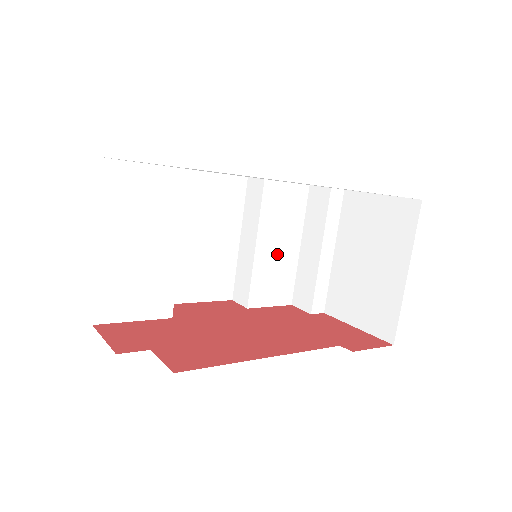
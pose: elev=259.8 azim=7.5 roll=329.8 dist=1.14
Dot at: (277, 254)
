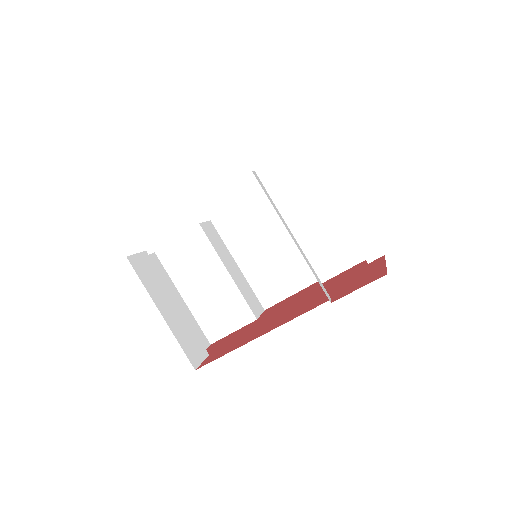
Dot at: (318, 227)
